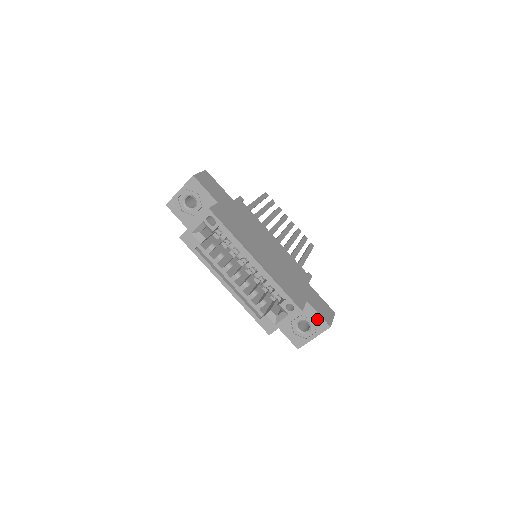
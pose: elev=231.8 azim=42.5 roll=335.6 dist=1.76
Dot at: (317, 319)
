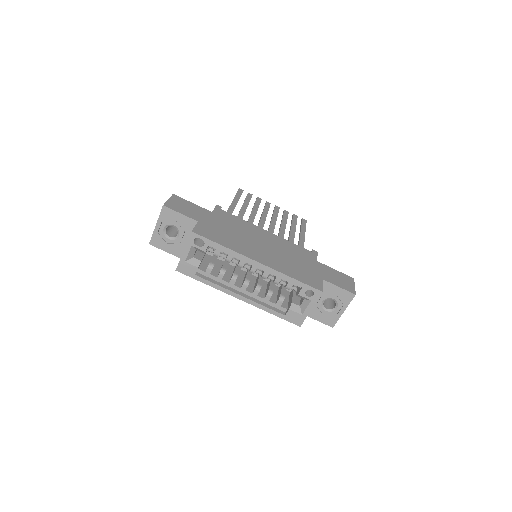
Dot at: (339, 292)
